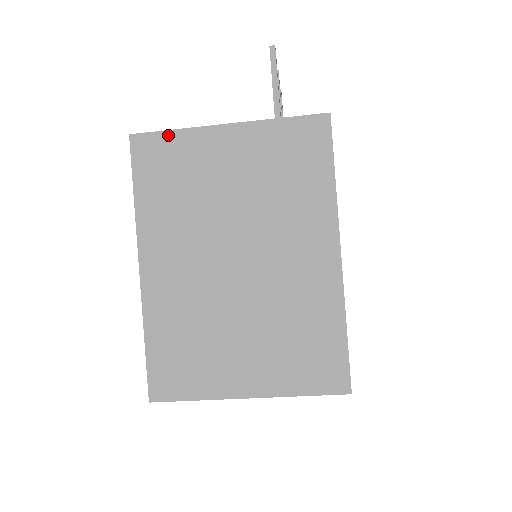
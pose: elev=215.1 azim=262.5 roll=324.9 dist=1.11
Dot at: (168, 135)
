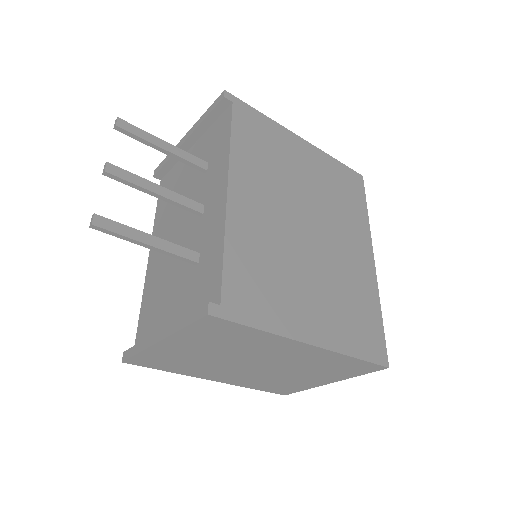
Dot at: (139, 356)
